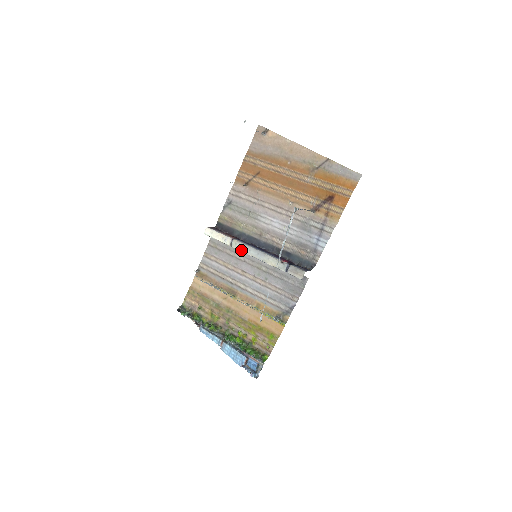
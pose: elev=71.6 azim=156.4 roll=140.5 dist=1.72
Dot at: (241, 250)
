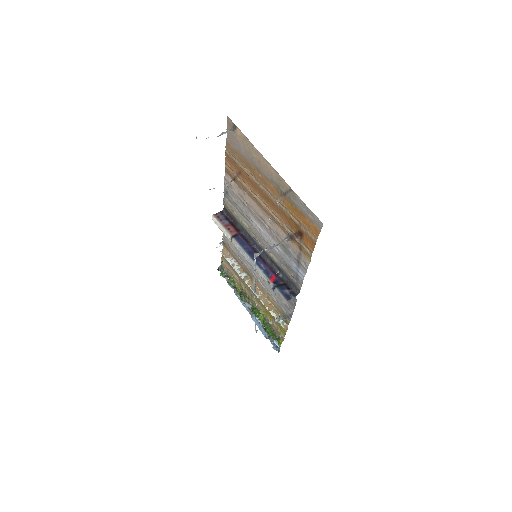
Dot at: occluded
